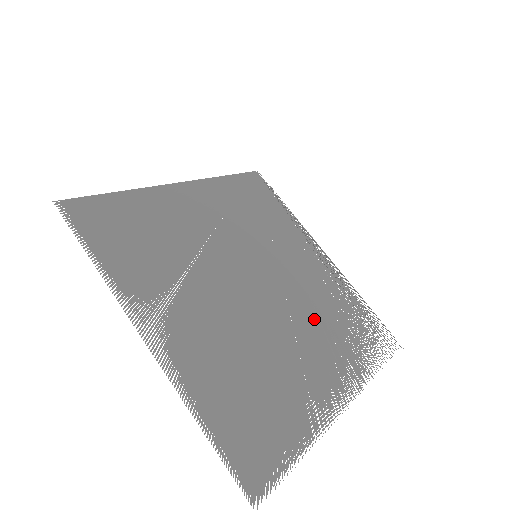
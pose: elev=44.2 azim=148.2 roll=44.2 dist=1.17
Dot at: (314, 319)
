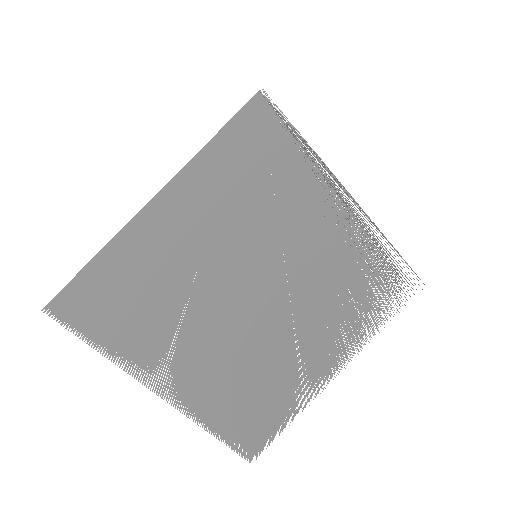
Dot at: (319, 303)
